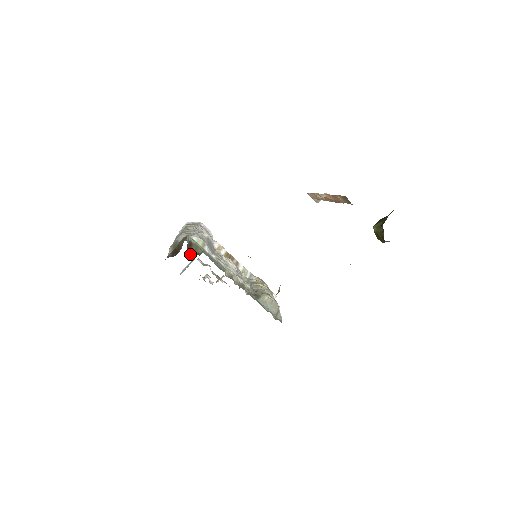
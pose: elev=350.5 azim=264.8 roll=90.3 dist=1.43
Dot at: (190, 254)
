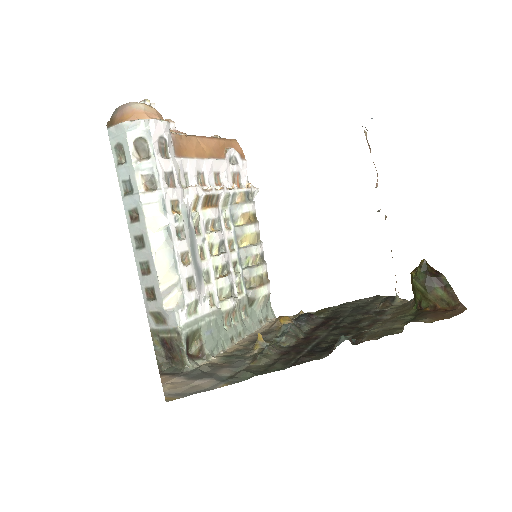
Dot at: (188, 352)
